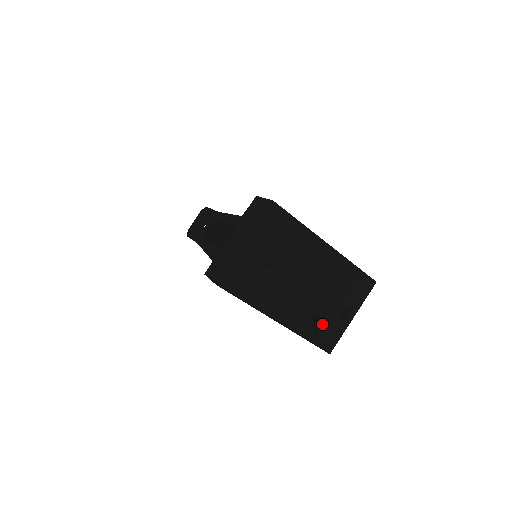
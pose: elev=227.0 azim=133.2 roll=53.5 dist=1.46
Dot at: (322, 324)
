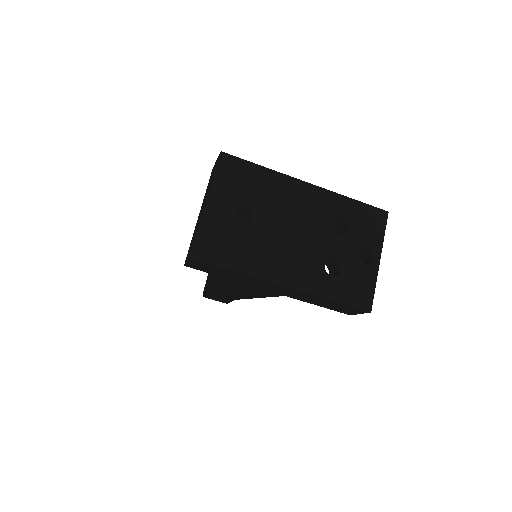
Dot at: (343, 276)
